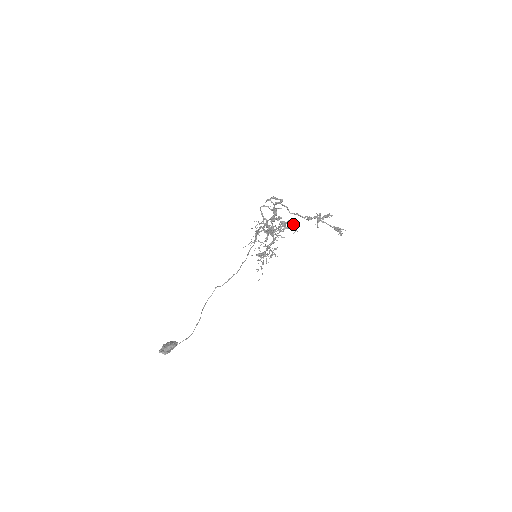
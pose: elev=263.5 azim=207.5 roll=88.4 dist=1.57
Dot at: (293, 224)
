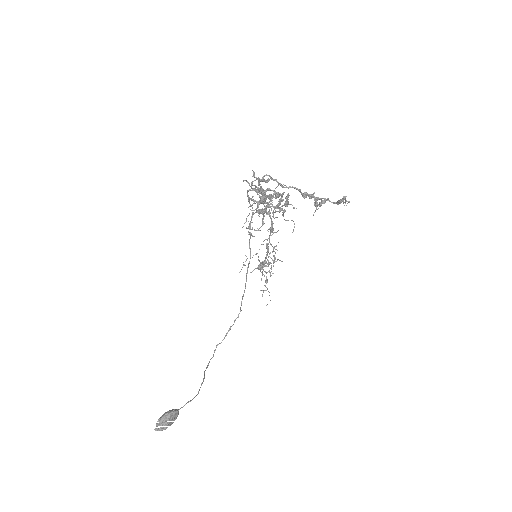
Dot at: occluded
